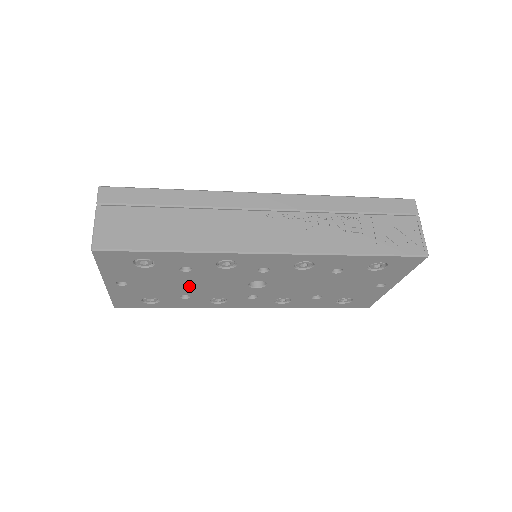
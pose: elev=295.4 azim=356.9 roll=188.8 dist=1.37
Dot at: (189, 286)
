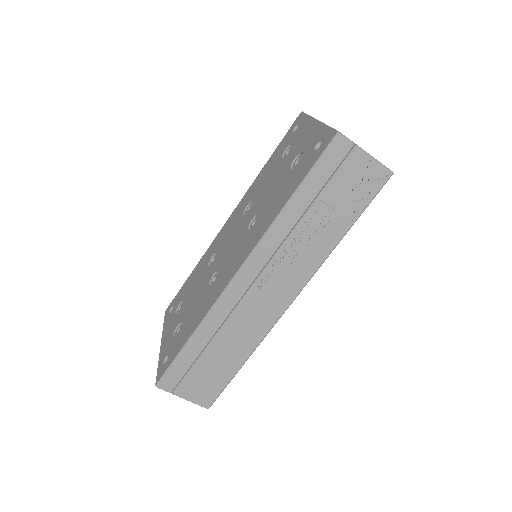
Dot at: occluded
